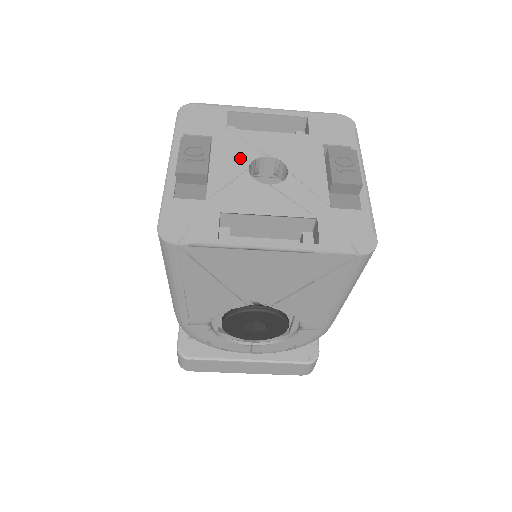
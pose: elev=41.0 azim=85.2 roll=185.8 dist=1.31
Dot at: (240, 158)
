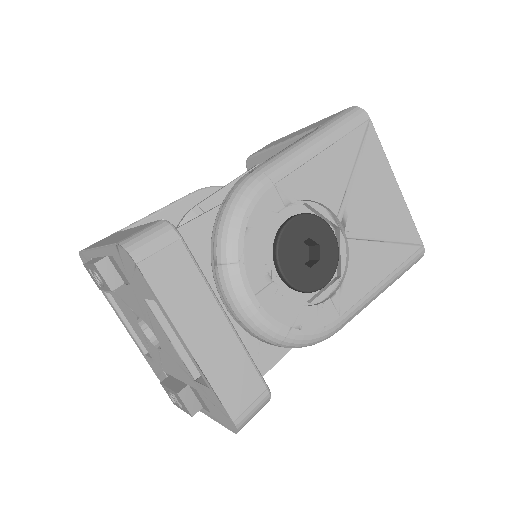
Dot at: occluded
